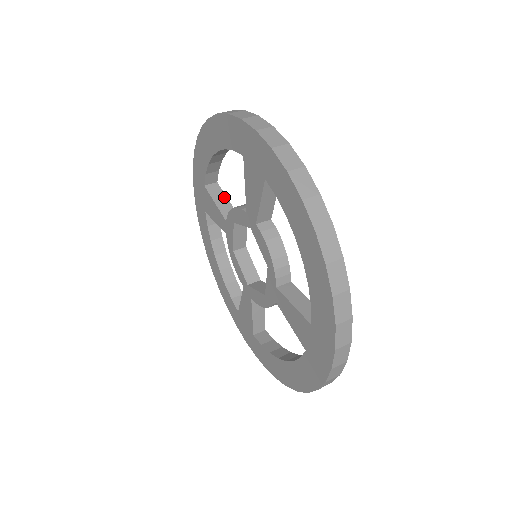
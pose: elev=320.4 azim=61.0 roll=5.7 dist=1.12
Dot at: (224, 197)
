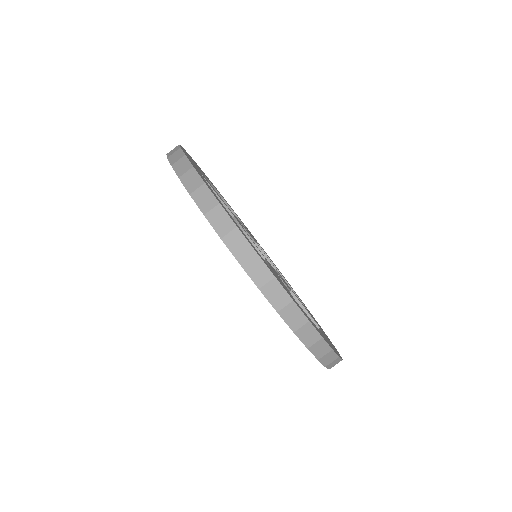
Dot at: occluded
